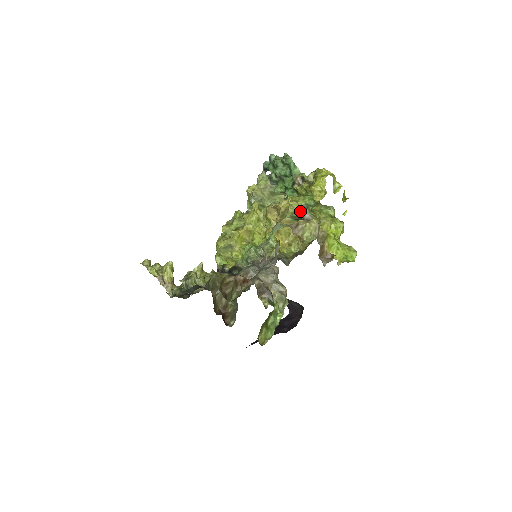
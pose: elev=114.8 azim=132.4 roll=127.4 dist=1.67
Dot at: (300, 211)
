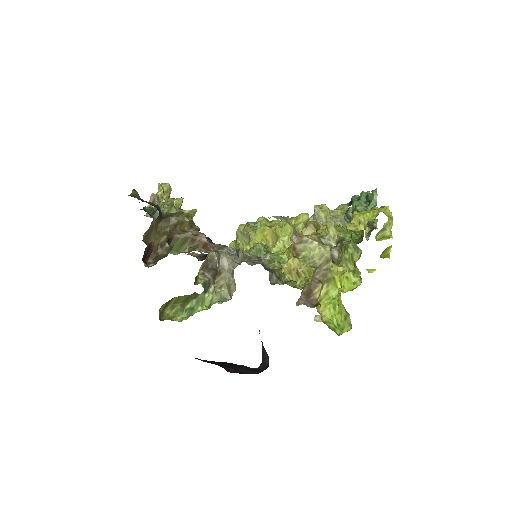
Dot at: (333, 242)
